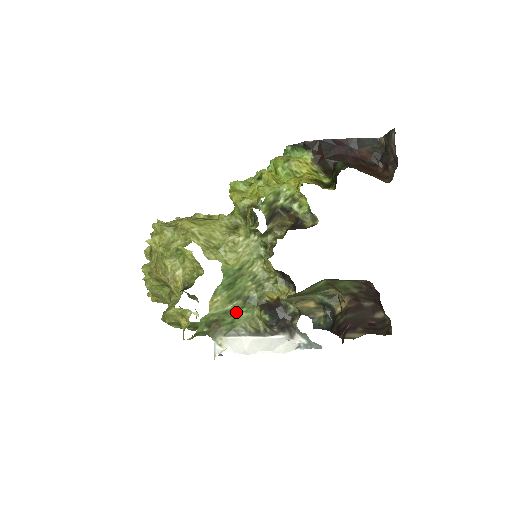
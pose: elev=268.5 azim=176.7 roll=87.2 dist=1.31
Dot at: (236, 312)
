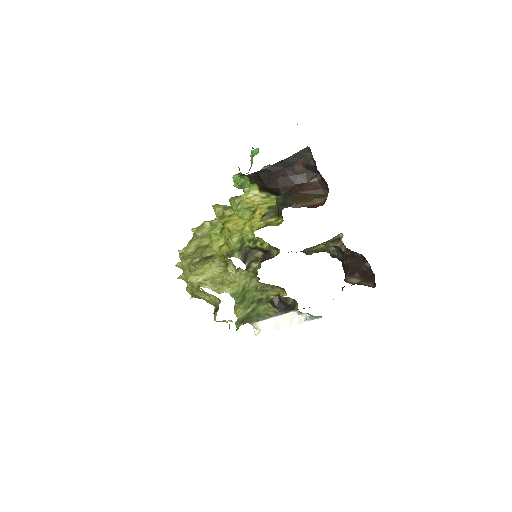
Dot at: (256, 309)
